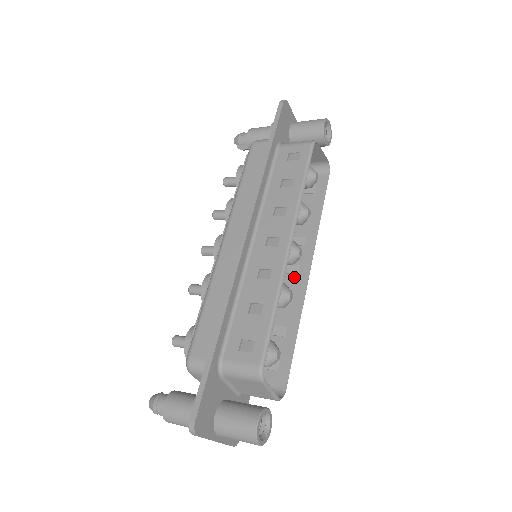
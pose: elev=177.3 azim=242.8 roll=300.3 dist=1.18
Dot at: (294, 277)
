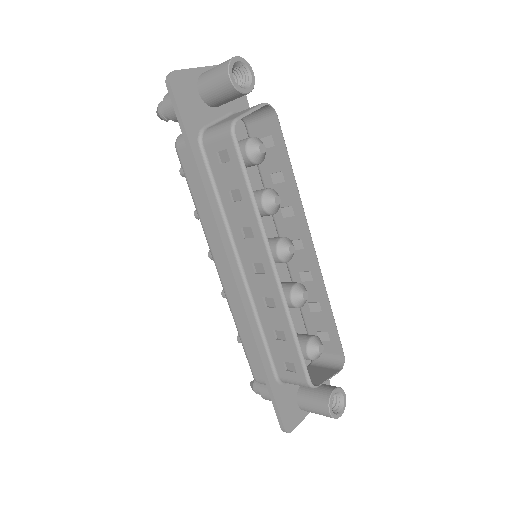
Dot at: (302, 253)
